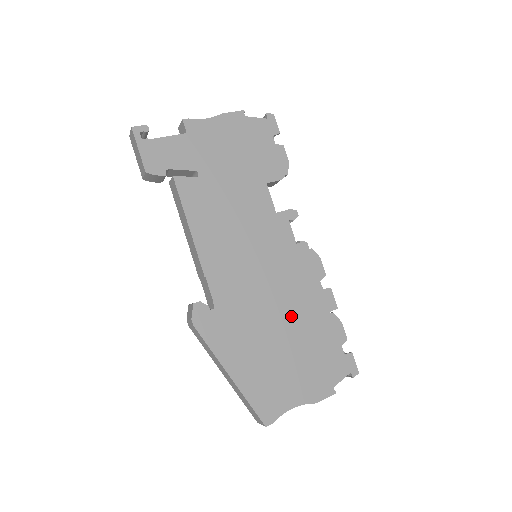
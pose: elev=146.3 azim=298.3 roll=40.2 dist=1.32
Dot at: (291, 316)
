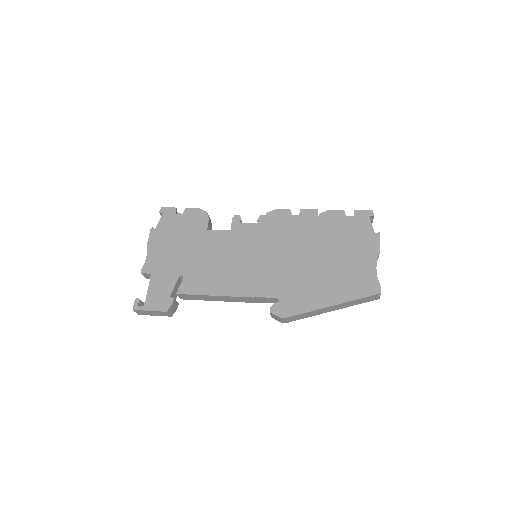
Dot at: (308, 246)
